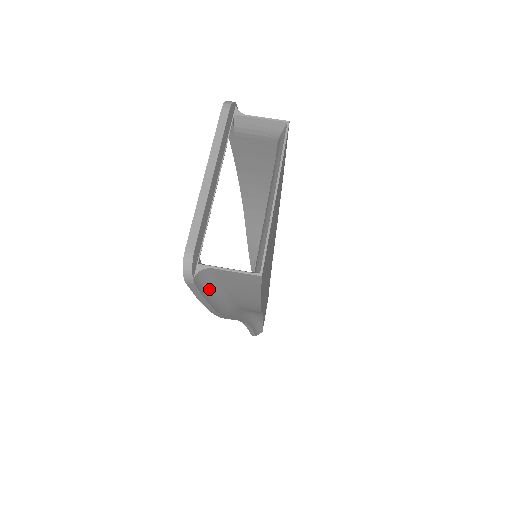
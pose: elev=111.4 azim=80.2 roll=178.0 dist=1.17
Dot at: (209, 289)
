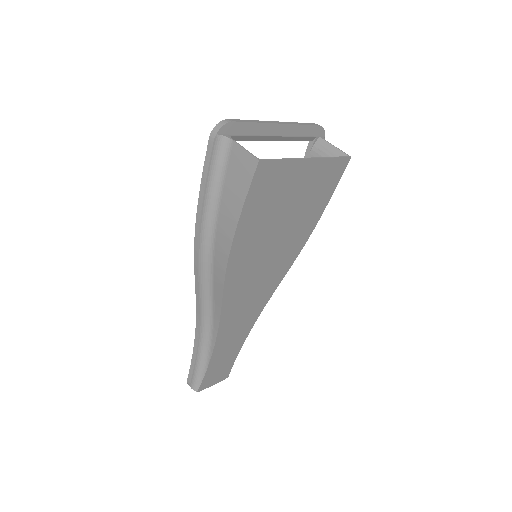
Dot at: (215, 174)
